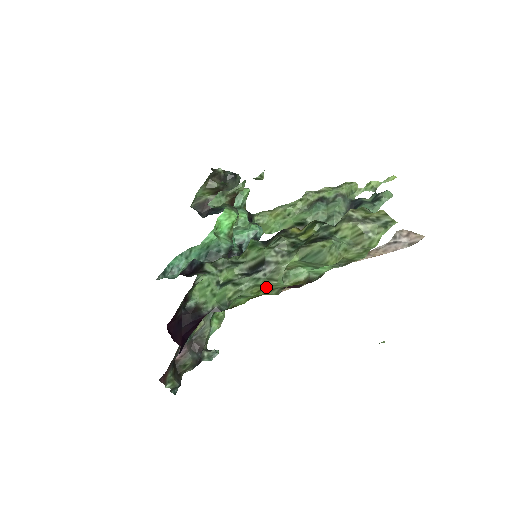
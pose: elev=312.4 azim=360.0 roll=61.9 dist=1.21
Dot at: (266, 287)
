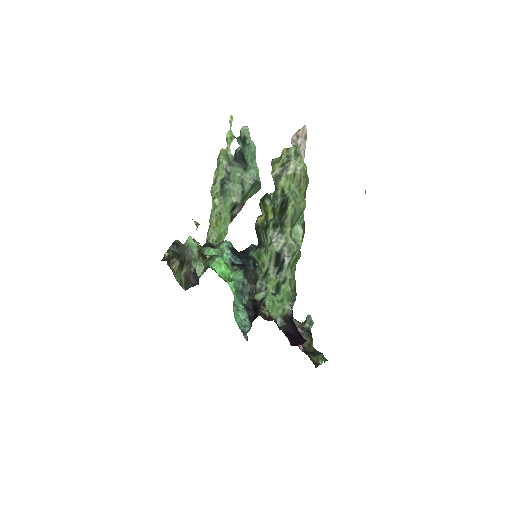
Dot at: (295, 260)
